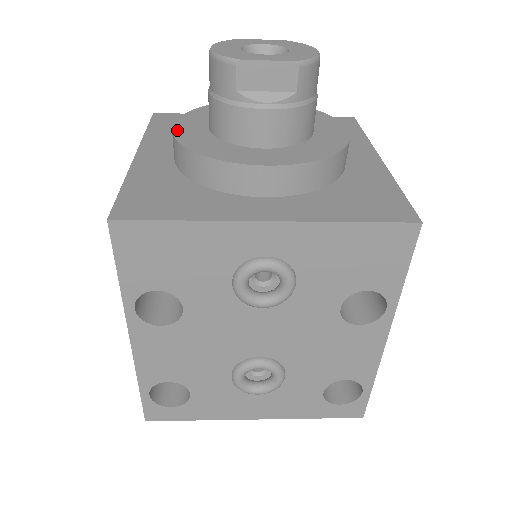
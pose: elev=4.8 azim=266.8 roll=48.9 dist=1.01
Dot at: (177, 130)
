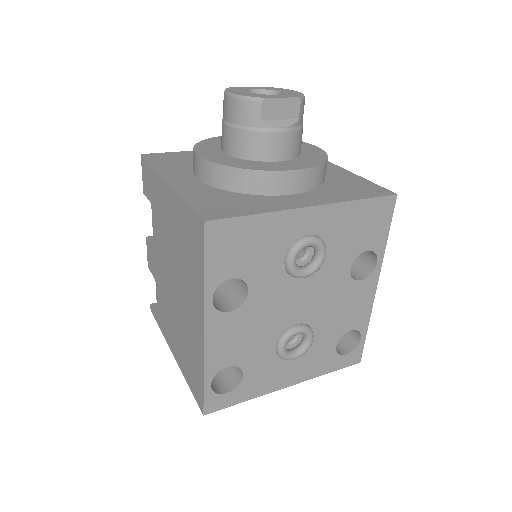
Dot at: (205, 157)
